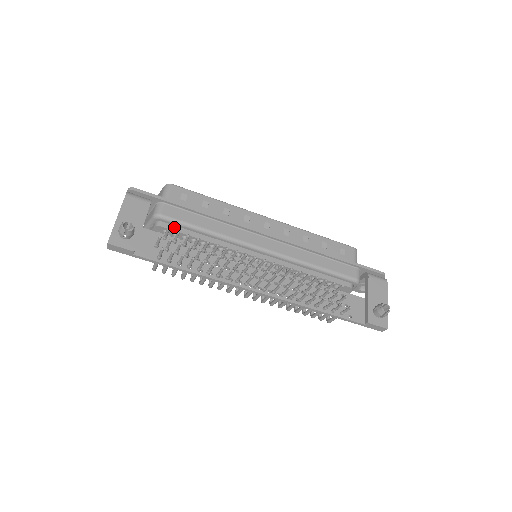
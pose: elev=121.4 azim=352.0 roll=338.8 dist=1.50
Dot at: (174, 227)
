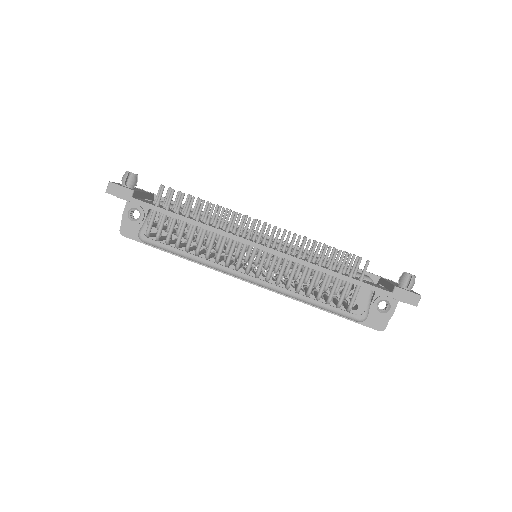
Dot at: occluded
